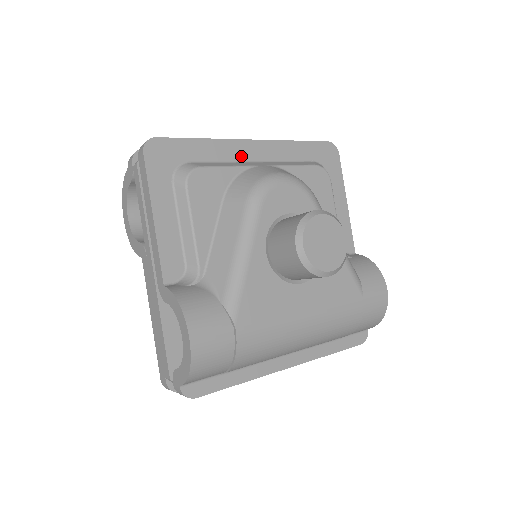
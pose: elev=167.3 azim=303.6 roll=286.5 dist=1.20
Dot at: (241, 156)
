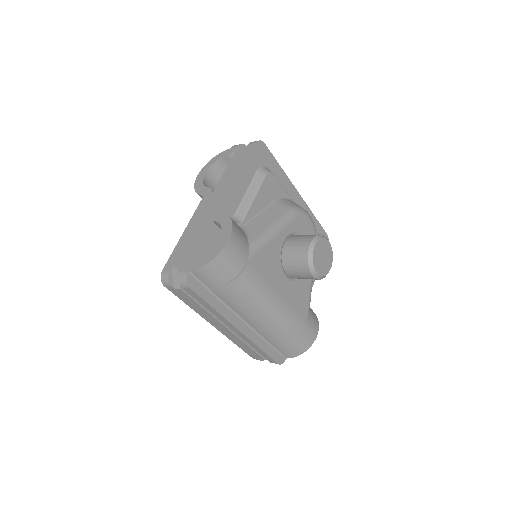
Dot at: (290, 194)
